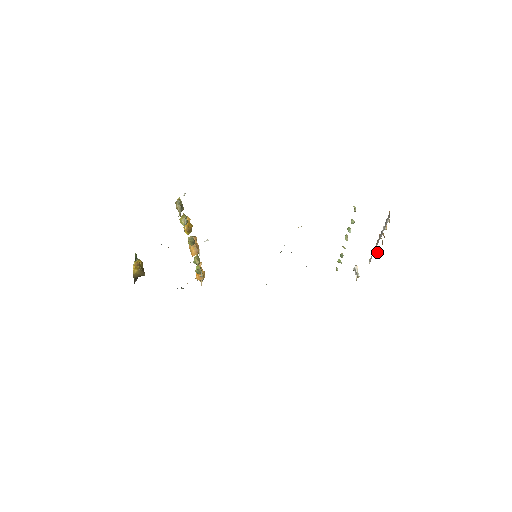
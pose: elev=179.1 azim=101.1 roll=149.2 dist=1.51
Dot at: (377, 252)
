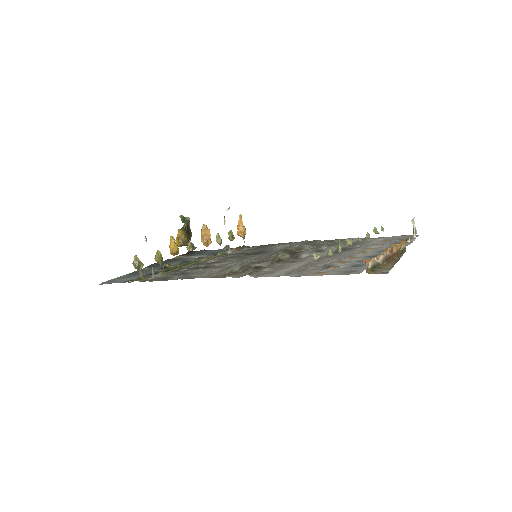
Dot at: (404, 247)
